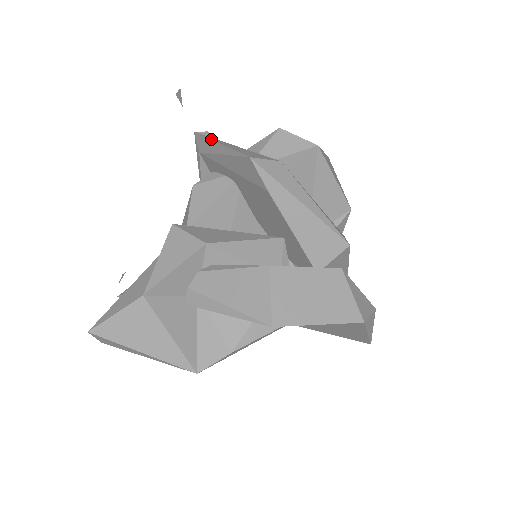
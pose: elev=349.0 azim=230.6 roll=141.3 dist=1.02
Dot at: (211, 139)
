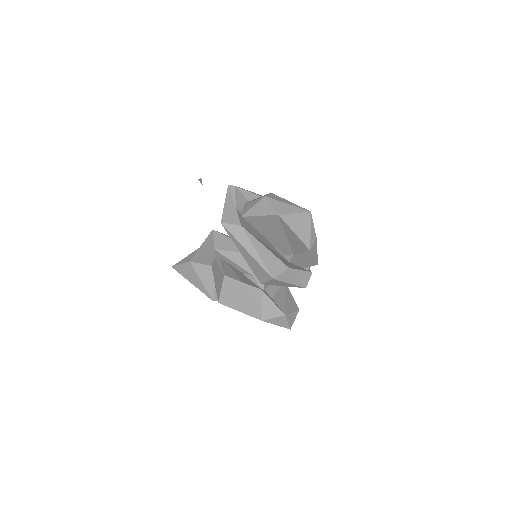
Dot at: (226, 197)
